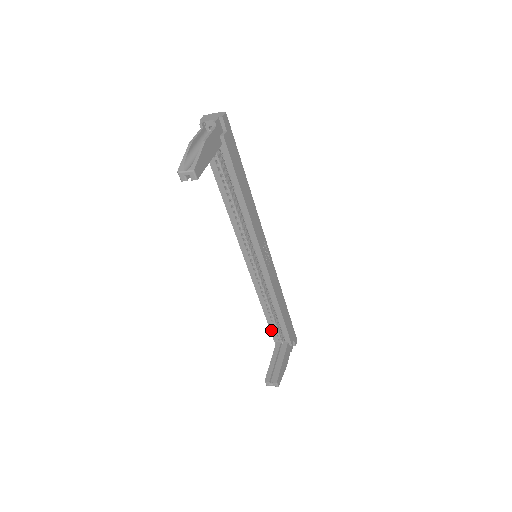
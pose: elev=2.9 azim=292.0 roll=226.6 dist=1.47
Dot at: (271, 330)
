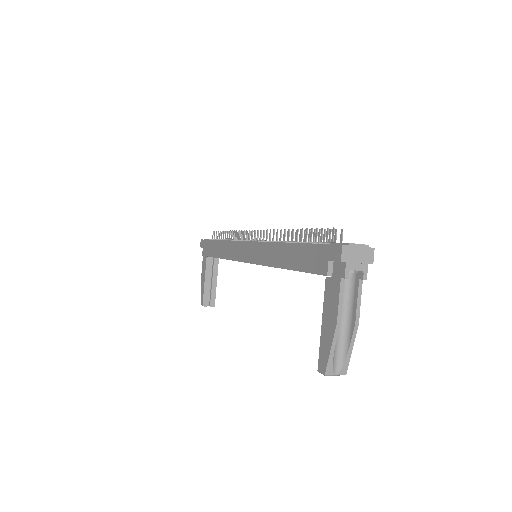
Dot at: occluded
